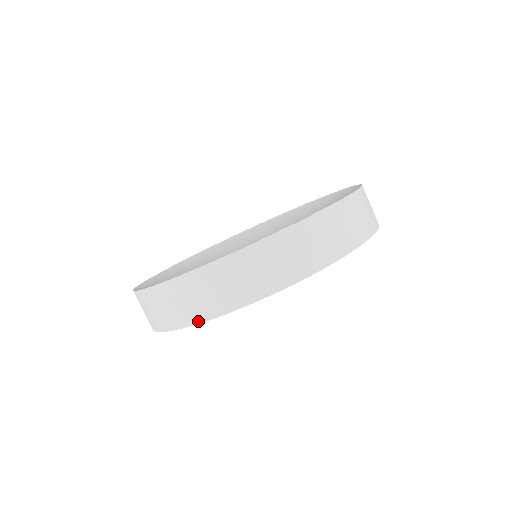
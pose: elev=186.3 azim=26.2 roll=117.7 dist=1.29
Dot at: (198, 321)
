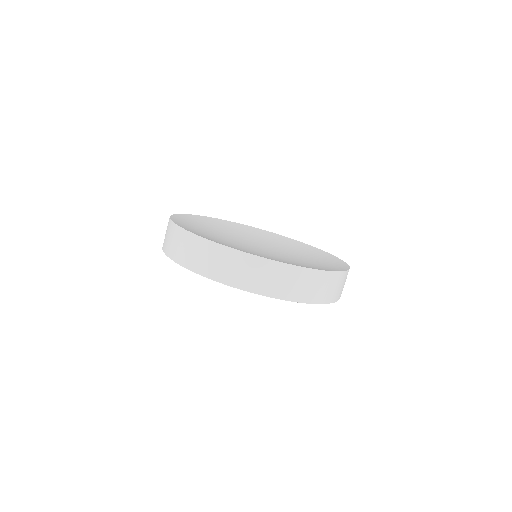
Dot at: (253, 291)
